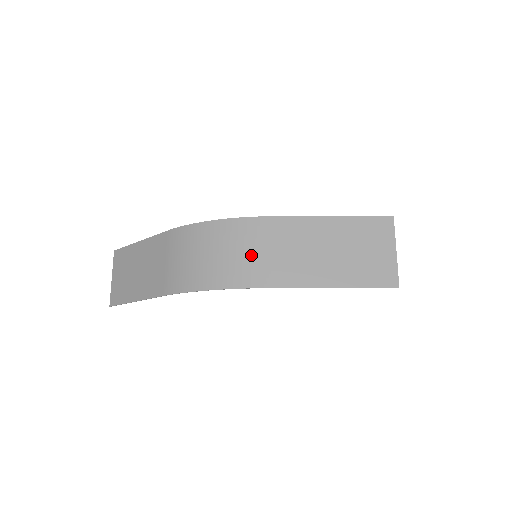
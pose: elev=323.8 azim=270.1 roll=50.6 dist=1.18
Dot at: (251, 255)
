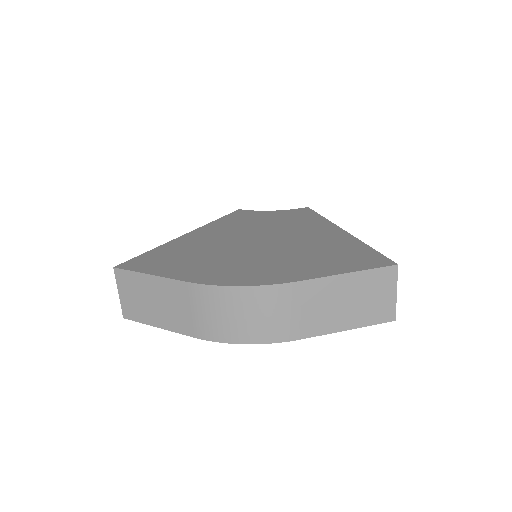
Dot at: (280, 317)
